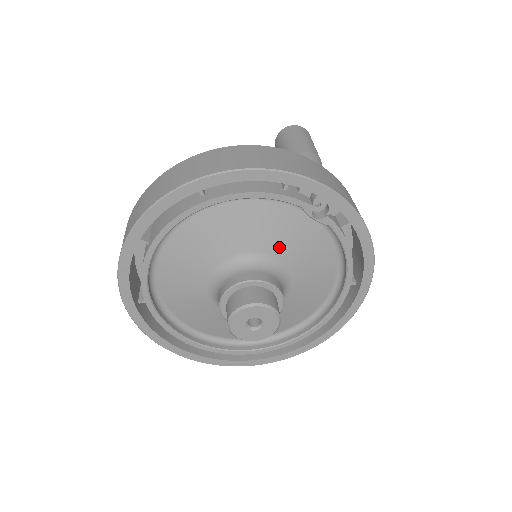
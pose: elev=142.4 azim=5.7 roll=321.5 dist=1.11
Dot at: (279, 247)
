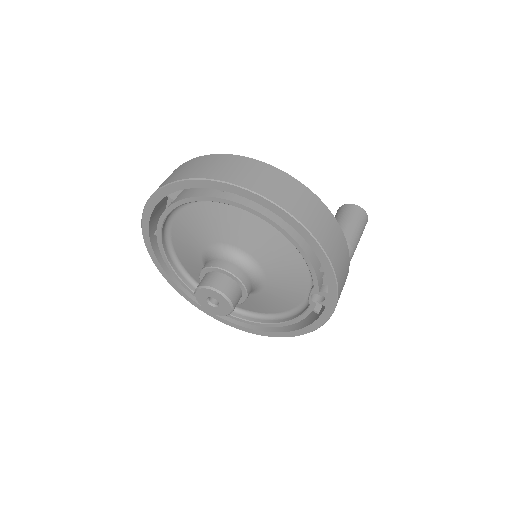
Dot at: (275, 280)
